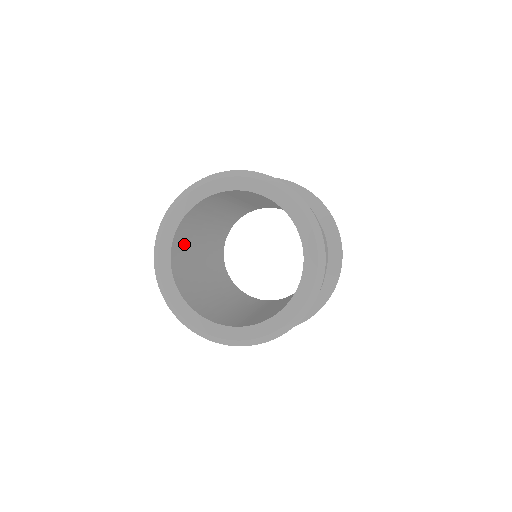
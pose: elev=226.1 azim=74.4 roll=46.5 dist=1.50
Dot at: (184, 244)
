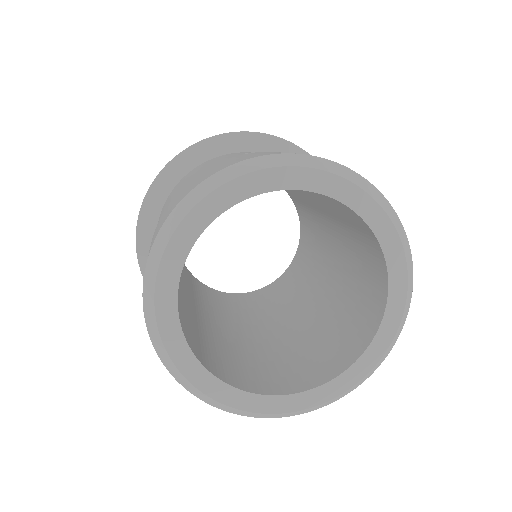
Dot at: occluded
